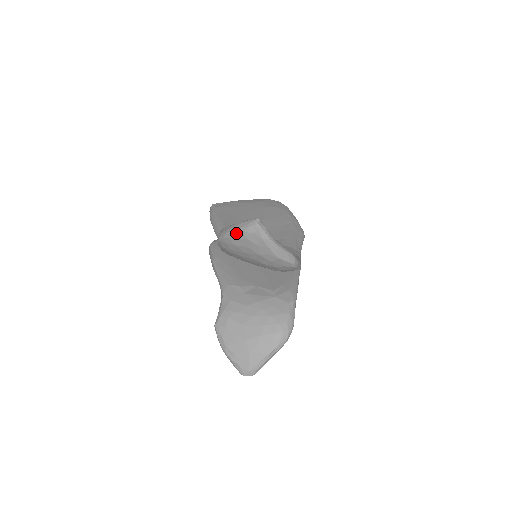
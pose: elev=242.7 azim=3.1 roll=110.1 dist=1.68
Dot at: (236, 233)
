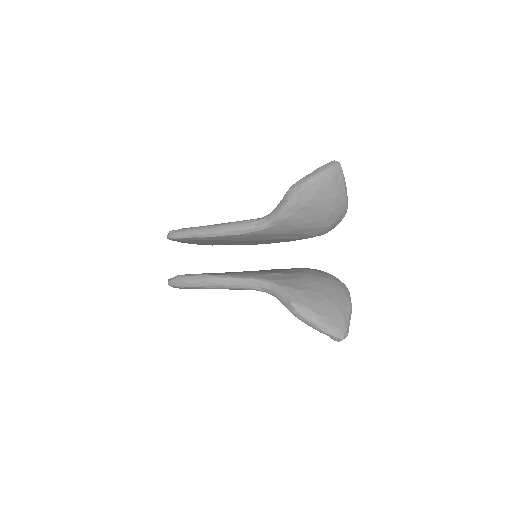
Dot at: (323, 174)
